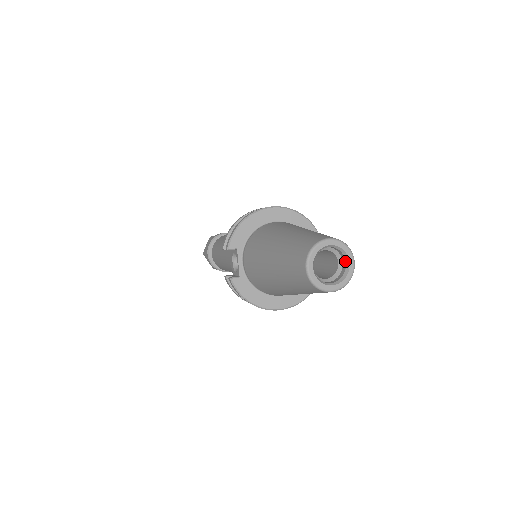
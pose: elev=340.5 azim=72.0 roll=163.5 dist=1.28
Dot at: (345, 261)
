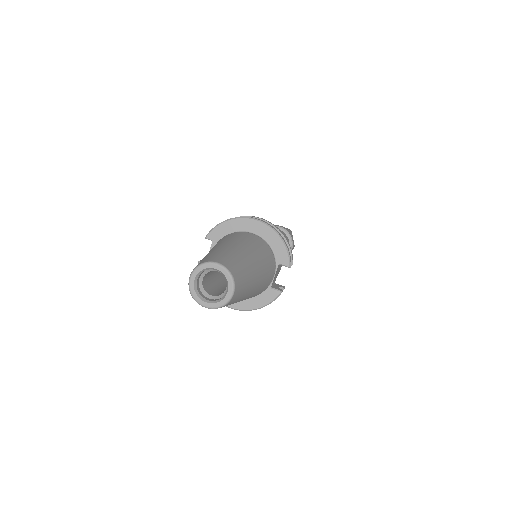
Dot at: (227, 288)
